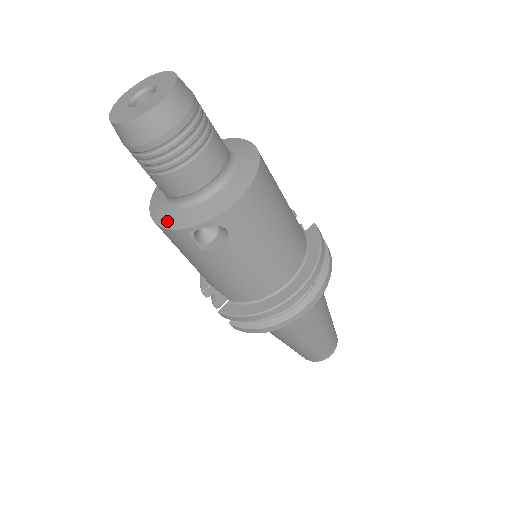
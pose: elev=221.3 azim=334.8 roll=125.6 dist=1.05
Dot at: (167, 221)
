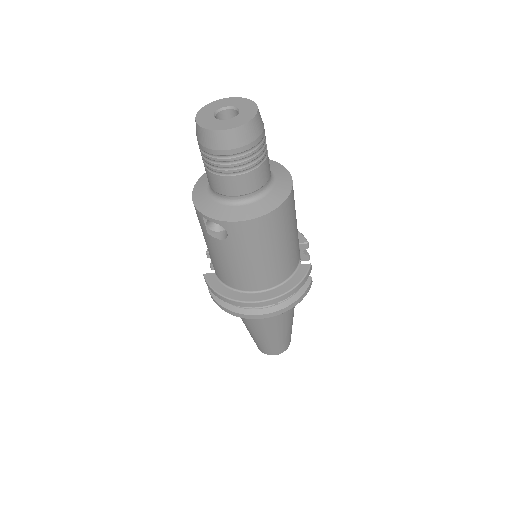
Dot at: (198, 199)
